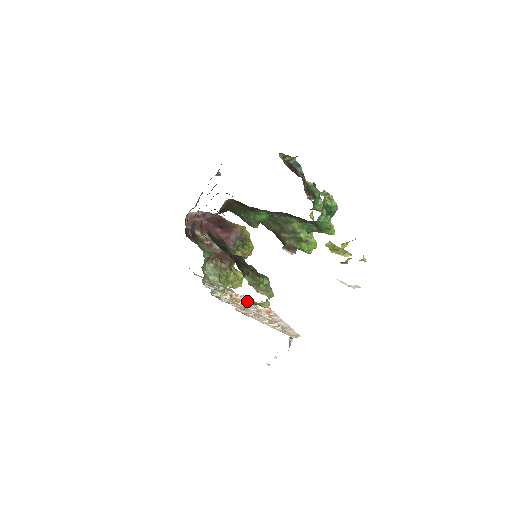
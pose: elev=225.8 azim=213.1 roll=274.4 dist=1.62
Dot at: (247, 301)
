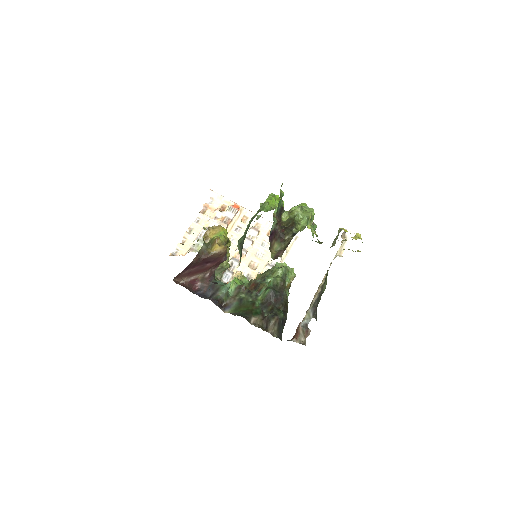
Dot at: (226, 228)
